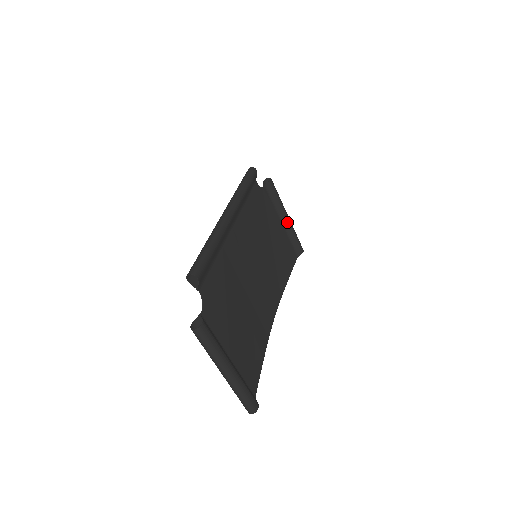
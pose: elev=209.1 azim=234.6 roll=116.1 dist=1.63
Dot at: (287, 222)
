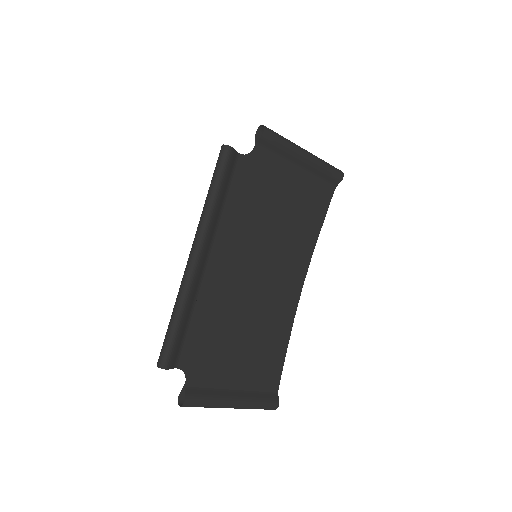
Dot at: (307, 162)
